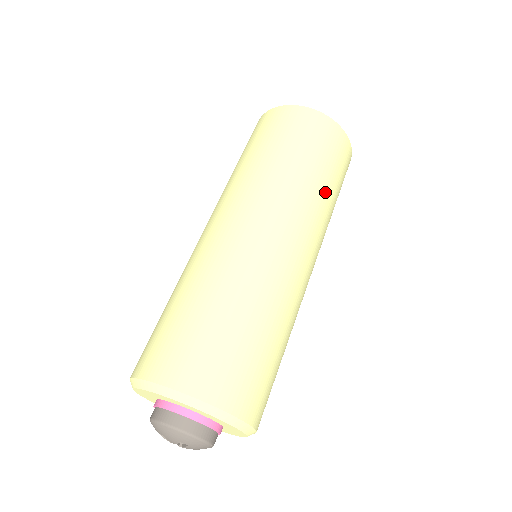
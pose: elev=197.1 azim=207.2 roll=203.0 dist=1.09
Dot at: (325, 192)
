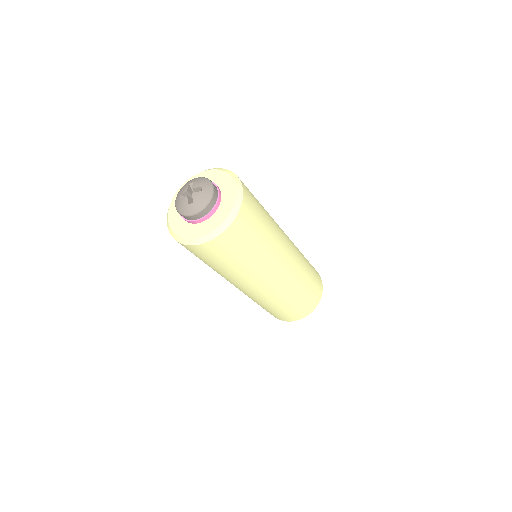
Dot at: (306, 278)
